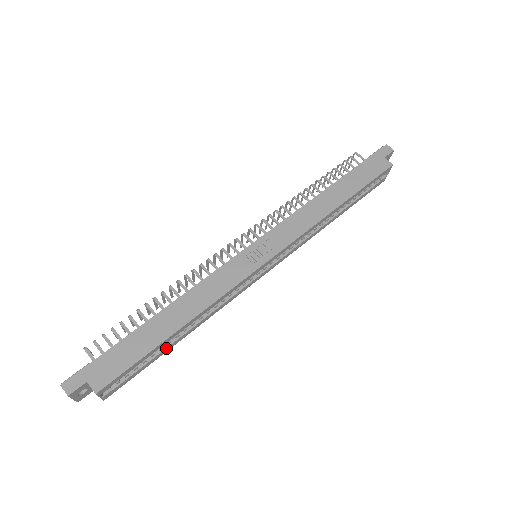
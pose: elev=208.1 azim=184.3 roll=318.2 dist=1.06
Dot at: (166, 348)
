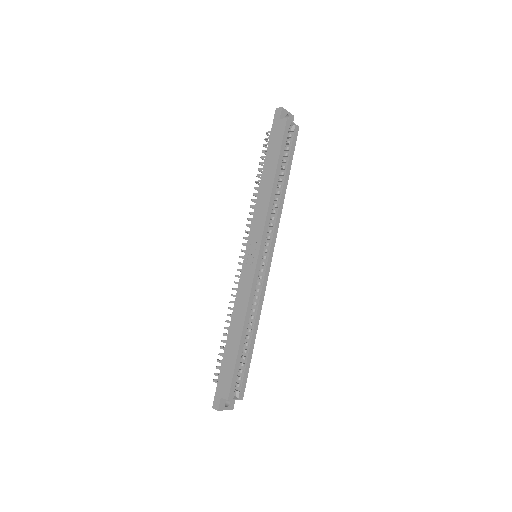
Dot at: (249, 349)
